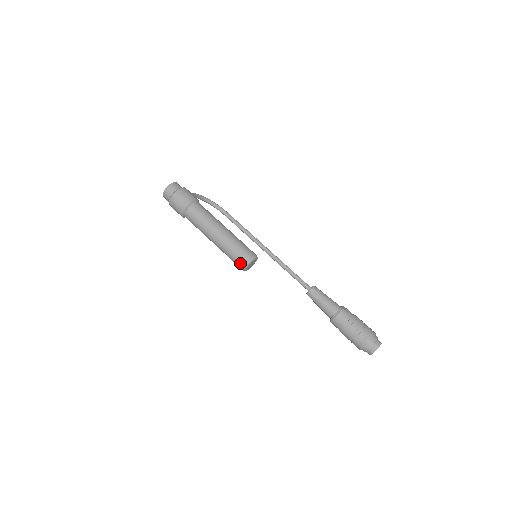
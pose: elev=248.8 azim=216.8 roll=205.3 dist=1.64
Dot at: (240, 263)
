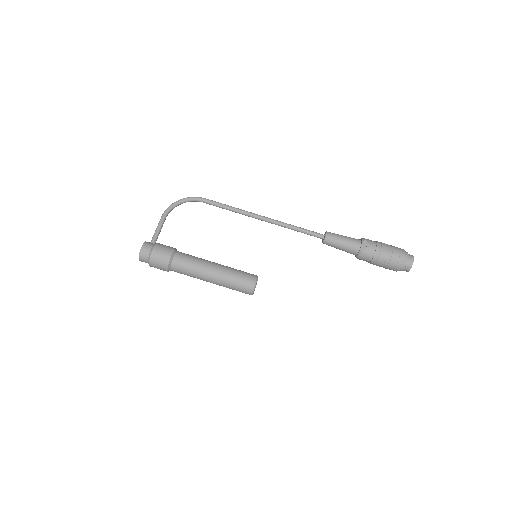
Dot at: occluded
